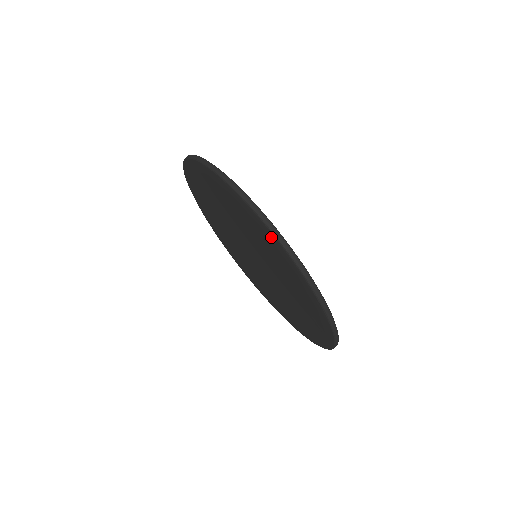
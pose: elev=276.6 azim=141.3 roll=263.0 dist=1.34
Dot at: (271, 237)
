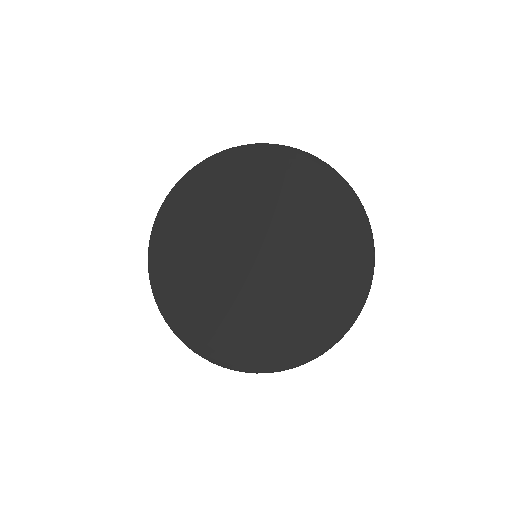
Dot at: (300, 158)
